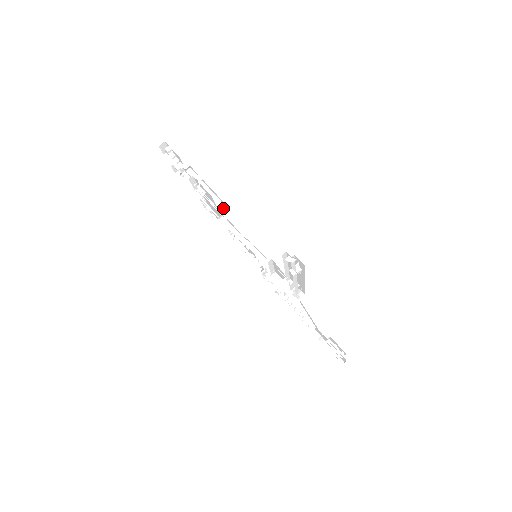
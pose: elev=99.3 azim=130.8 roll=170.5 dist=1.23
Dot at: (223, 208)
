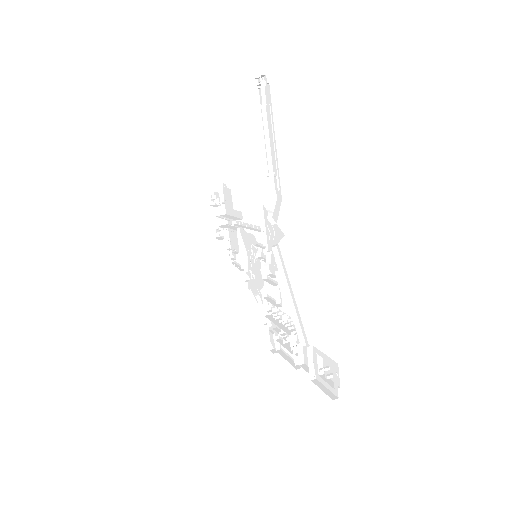
Dot at: (239, 219)
